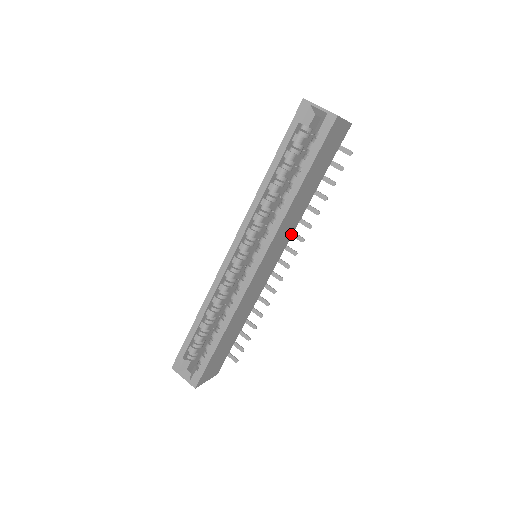
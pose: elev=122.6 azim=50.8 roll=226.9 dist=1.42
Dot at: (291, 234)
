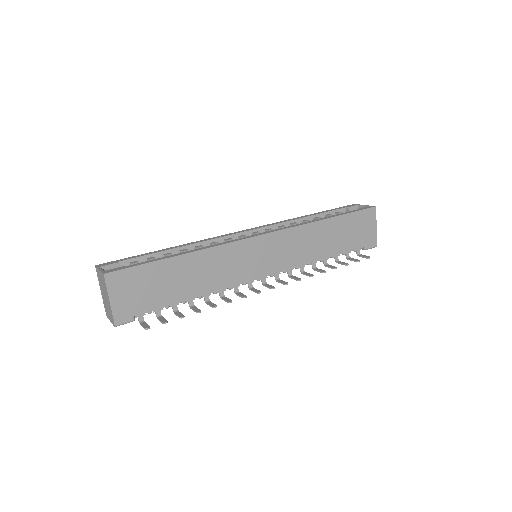
Dot at: (294, 265)
